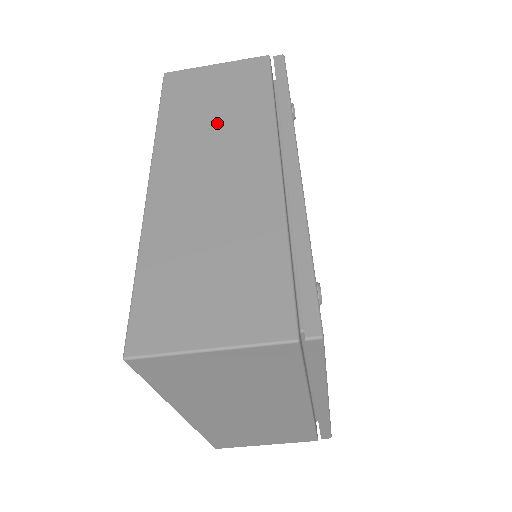
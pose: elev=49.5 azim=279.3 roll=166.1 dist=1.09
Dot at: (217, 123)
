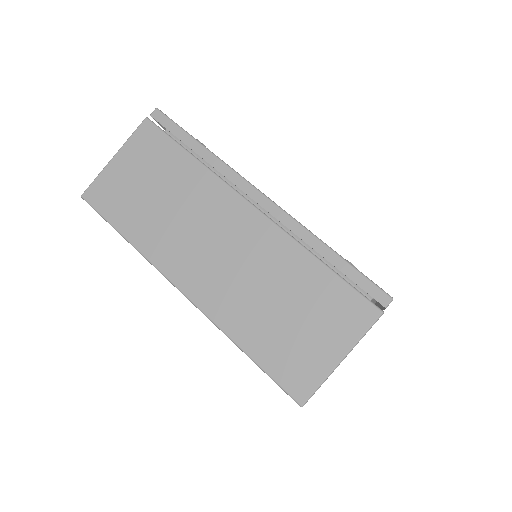
Dot at: (176, 209)
